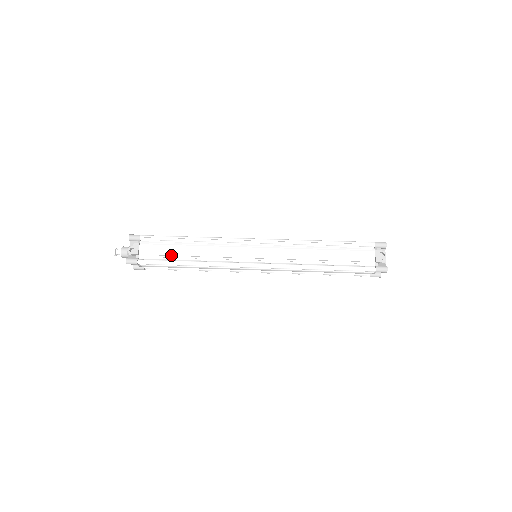
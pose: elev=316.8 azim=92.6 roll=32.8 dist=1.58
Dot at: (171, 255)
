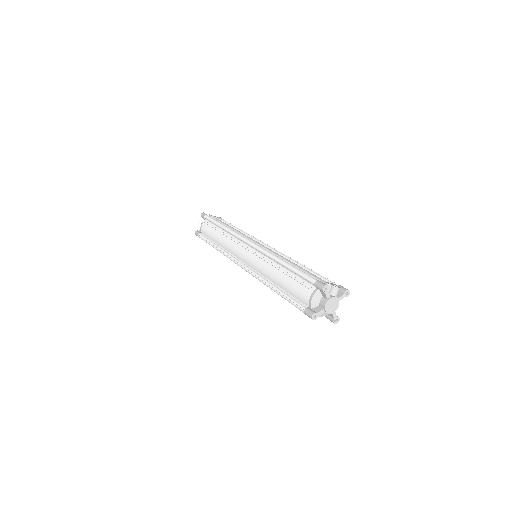
Dot at: (223, 224)
